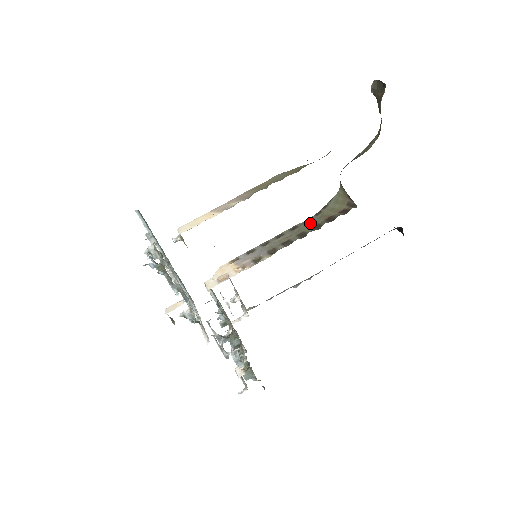
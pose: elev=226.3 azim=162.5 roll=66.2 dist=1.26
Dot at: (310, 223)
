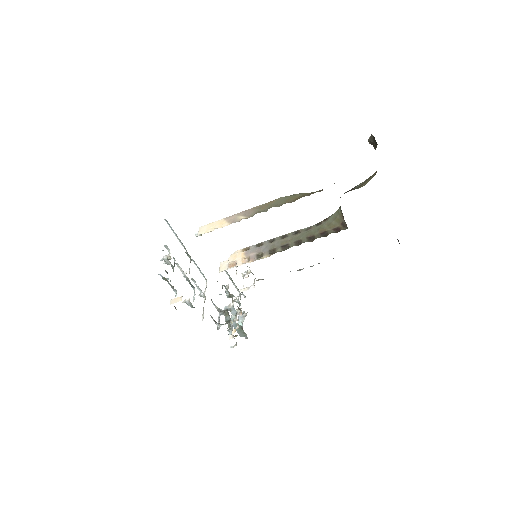
Dot at: (309, 232)
